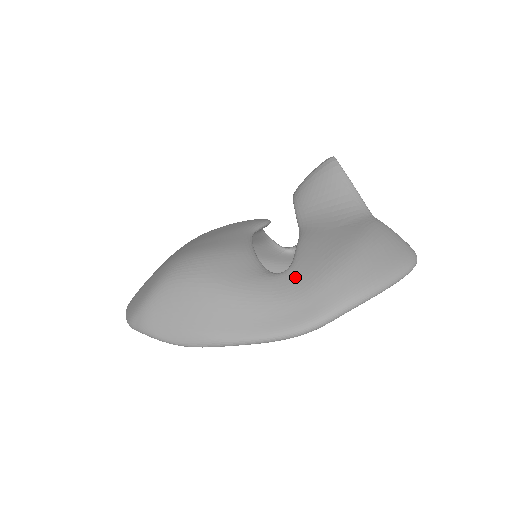
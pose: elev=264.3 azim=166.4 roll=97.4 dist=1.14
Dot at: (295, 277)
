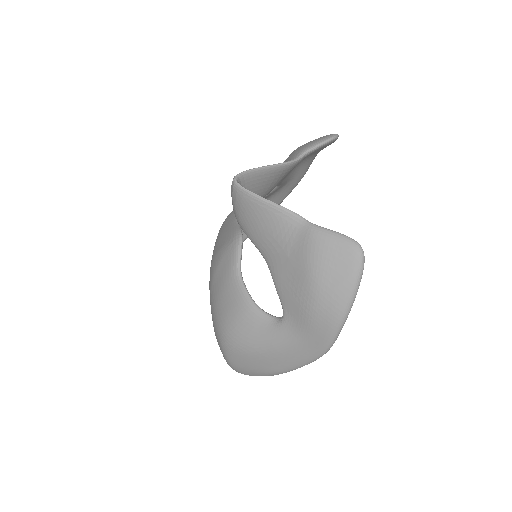
Dot at: (292, 322)
